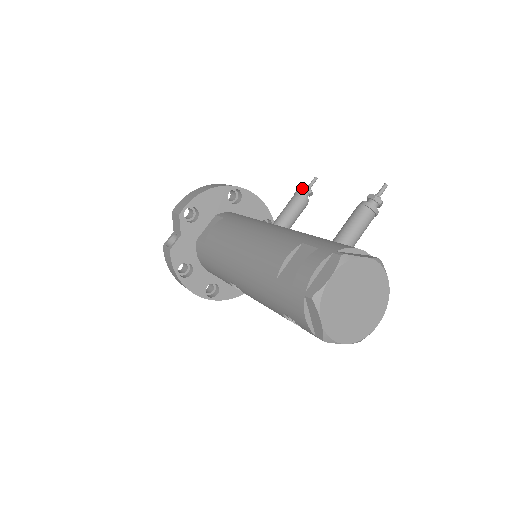
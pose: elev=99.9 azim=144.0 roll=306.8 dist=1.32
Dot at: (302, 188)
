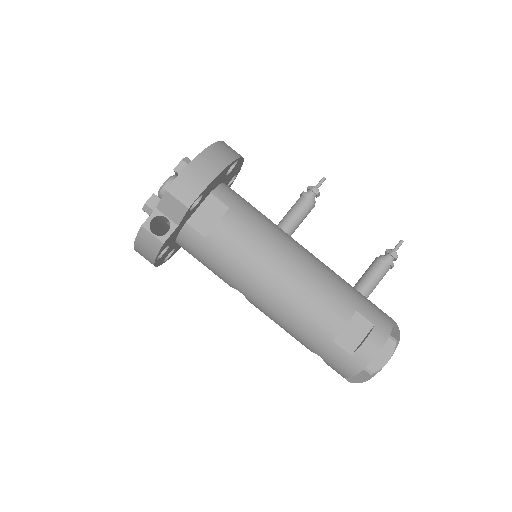
Dot at: (315, 192)
